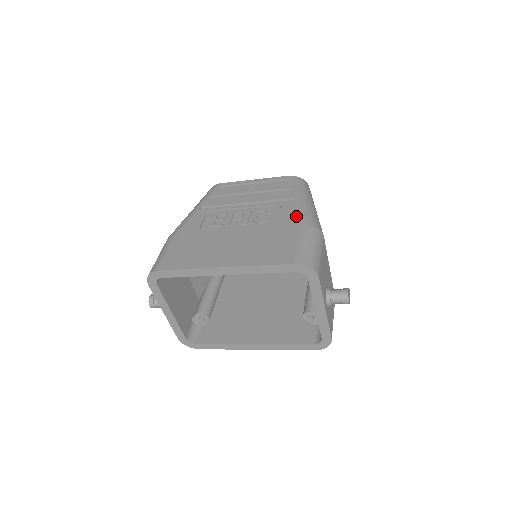
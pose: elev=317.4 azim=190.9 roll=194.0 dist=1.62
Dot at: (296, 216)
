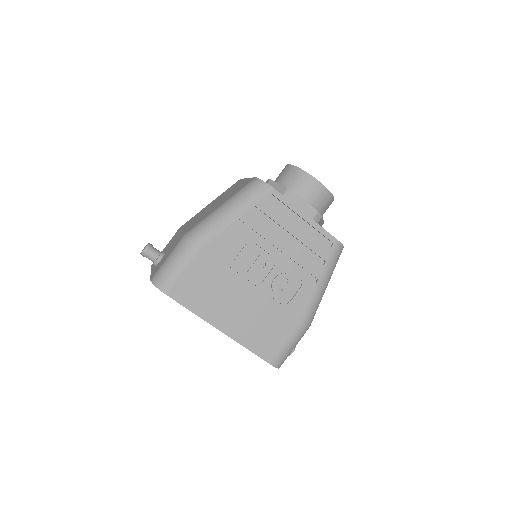
Dot at: (304, 308)
